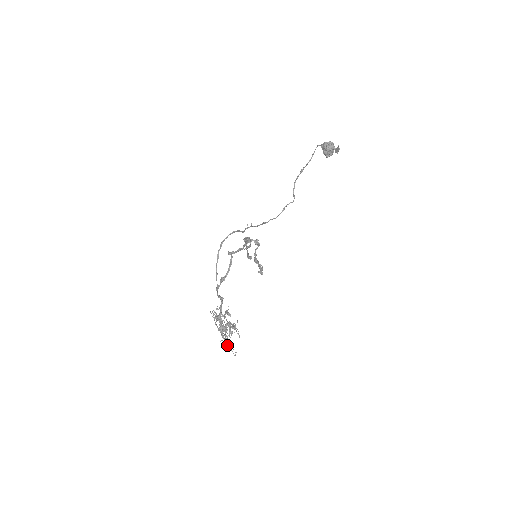
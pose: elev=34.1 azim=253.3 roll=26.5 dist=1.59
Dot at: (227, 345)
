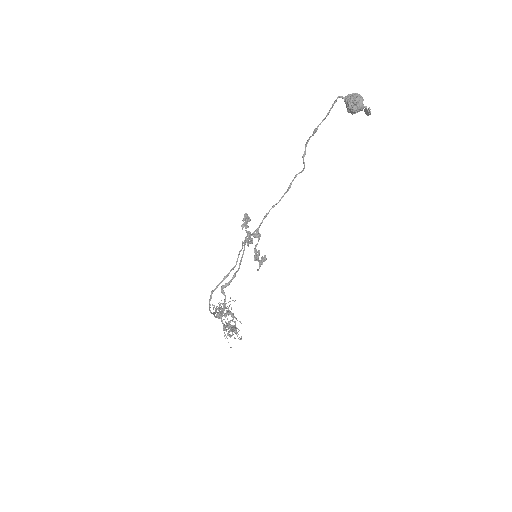
Dot at: occluded
